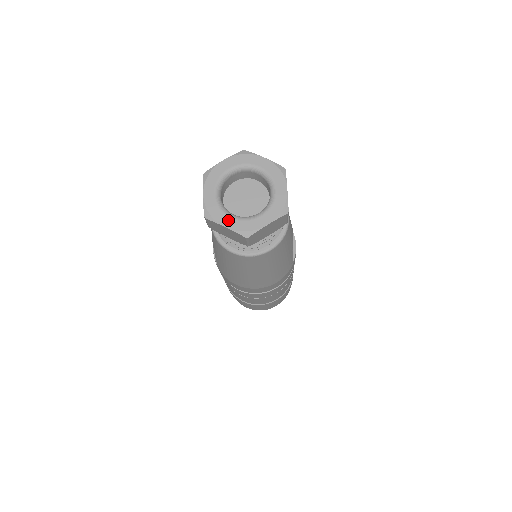
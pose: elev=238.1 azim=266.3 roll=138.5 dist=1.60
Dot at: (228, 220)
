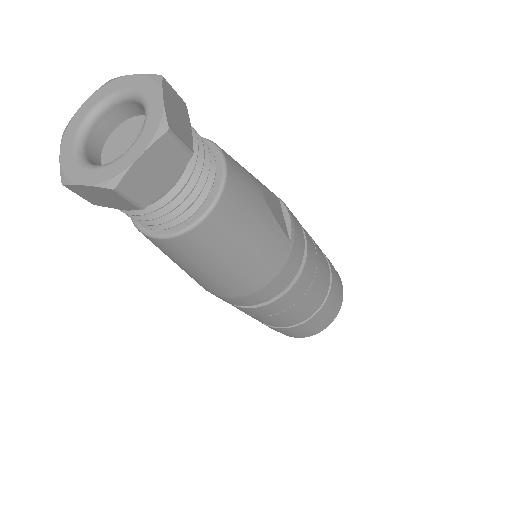
Dot at: (87, 174)
